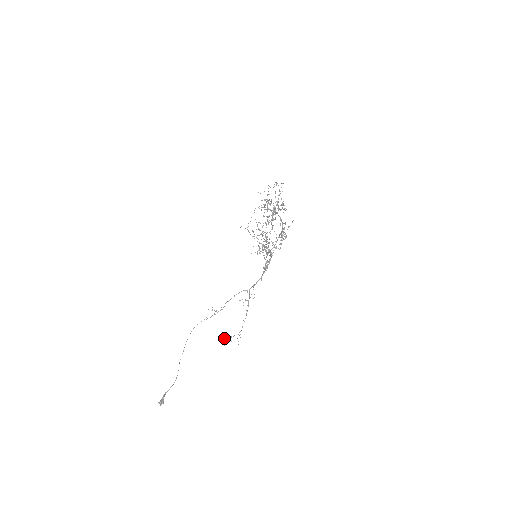
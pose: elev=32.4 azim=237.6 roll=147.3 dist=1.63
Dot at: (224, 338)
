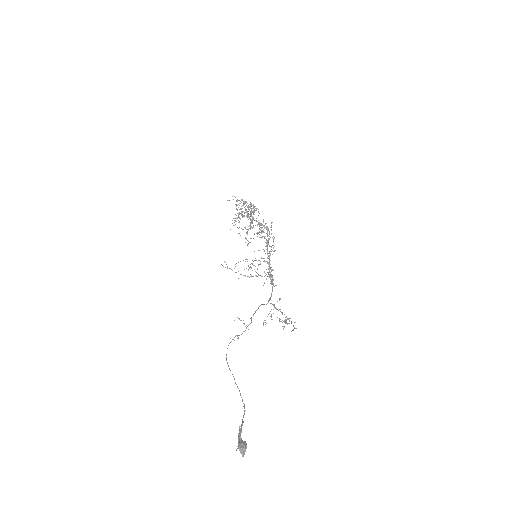
Dot at: occluded
